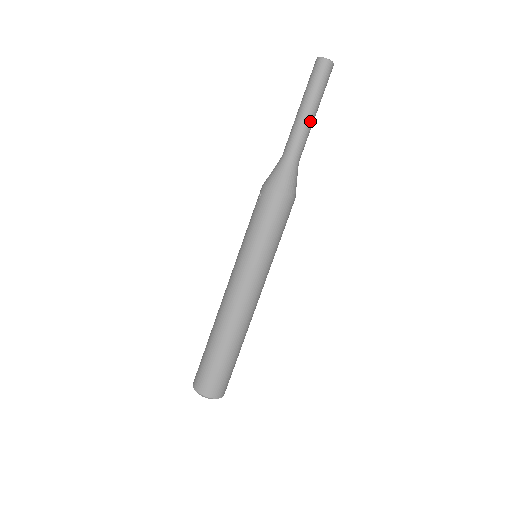
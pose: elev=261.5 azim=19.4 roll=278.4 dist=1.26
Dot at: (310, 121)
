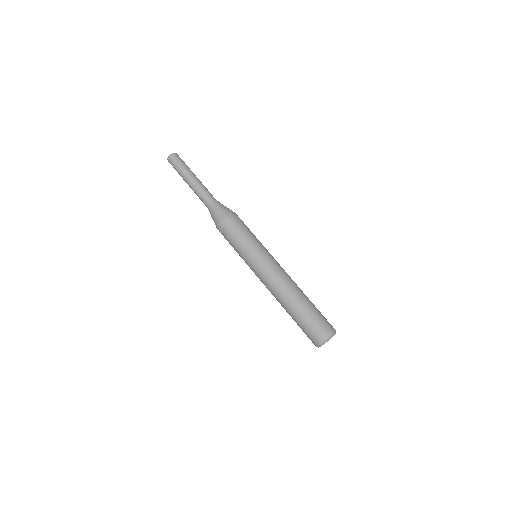
Dot at: (197, 181)
